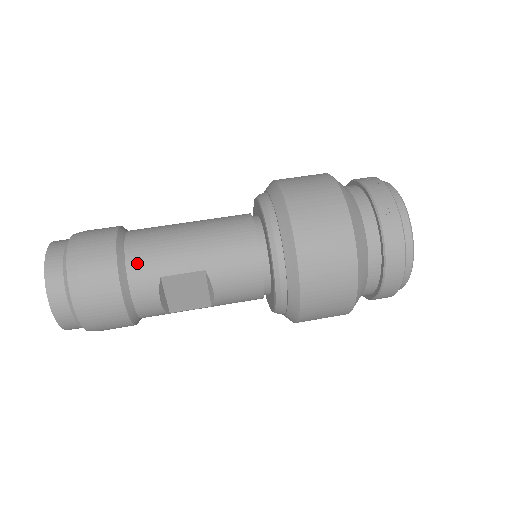
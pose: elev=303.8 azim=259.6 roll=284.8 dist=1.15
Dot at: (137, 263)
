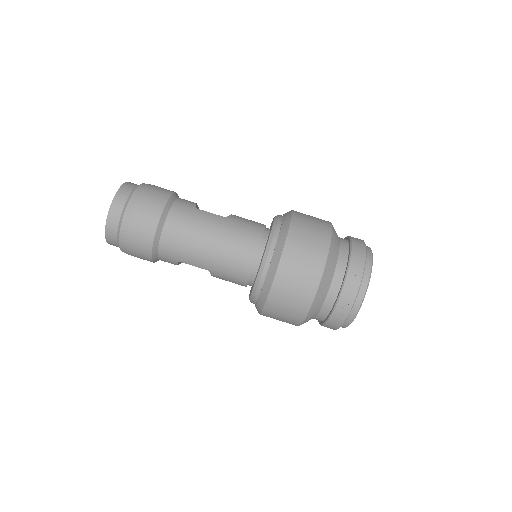
Dot at: (166, 249)
